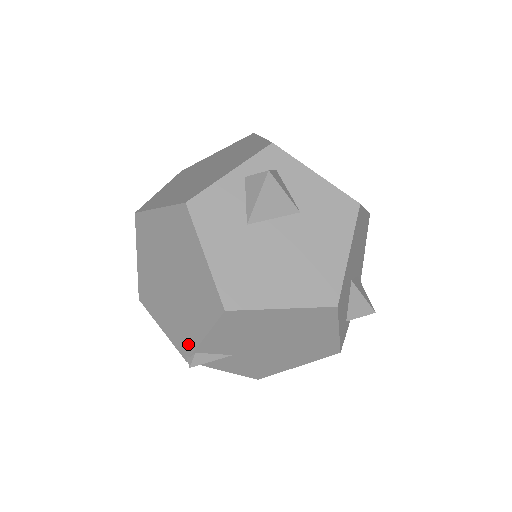
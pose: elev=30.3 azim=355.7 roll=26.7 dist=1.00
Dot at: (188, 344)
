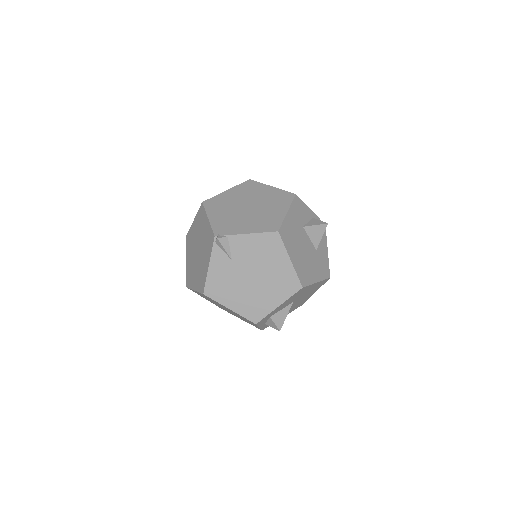
Dot at: (228, 231)
